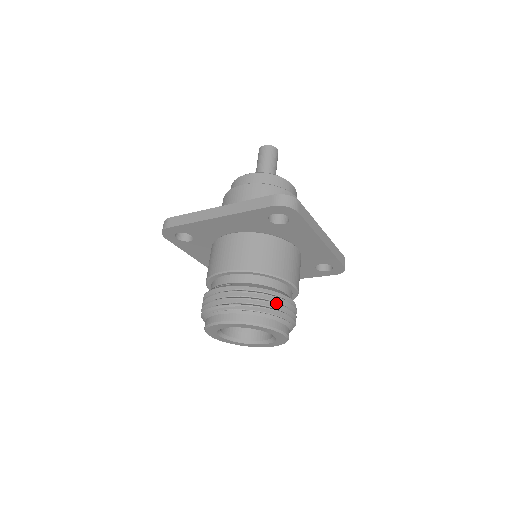
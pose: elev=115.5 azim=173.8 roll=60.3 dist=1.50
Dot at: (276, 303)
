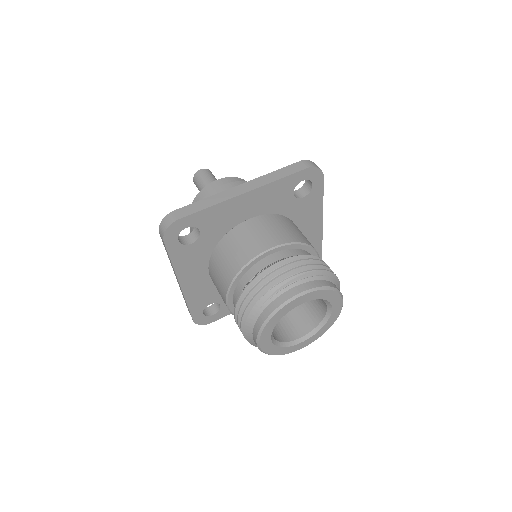
Dot at: occluded
